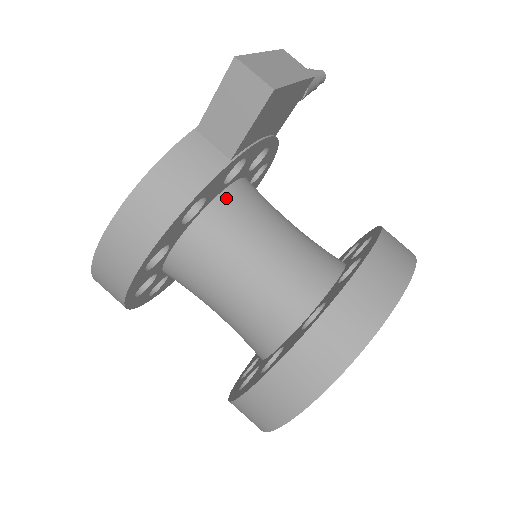
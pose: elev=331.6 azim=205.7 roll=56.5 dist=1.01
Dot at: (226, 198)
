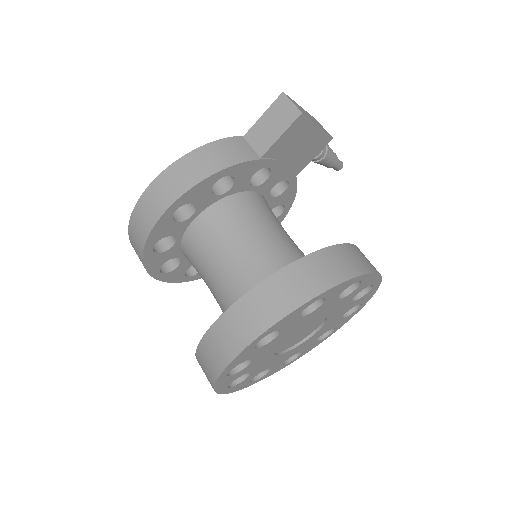
Dot at: (248, 196)
